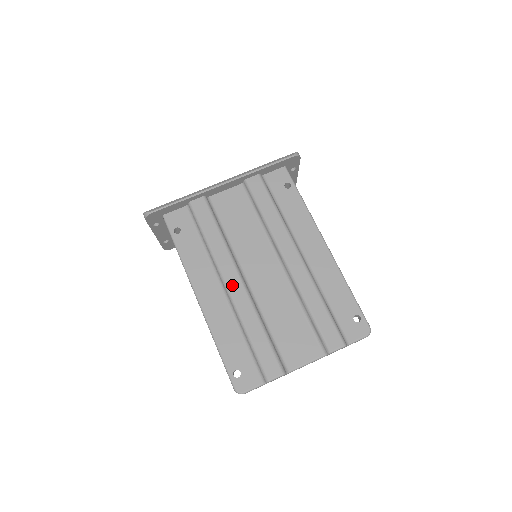
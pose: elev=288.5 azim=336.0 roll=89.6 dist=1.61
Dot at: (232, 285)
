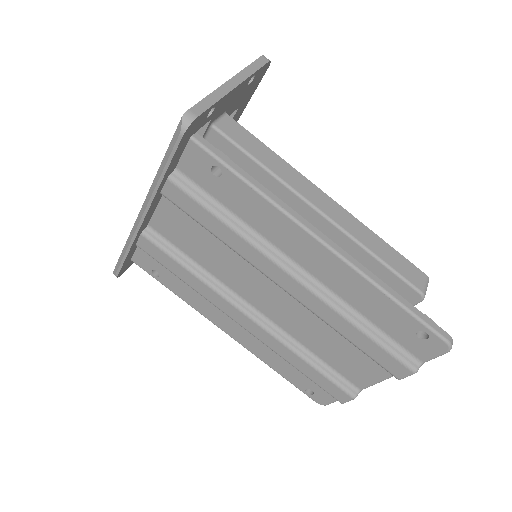
Dot at: (245, 325)
